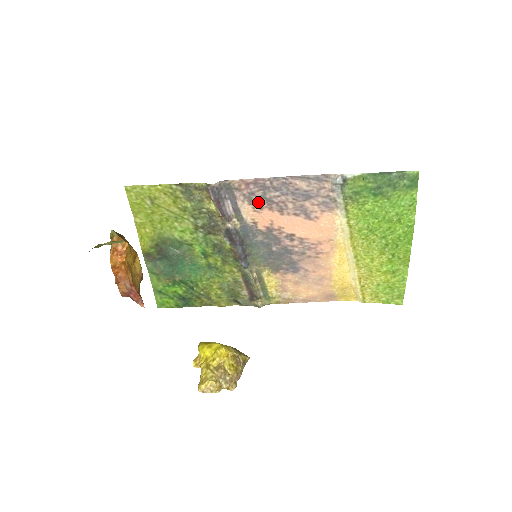
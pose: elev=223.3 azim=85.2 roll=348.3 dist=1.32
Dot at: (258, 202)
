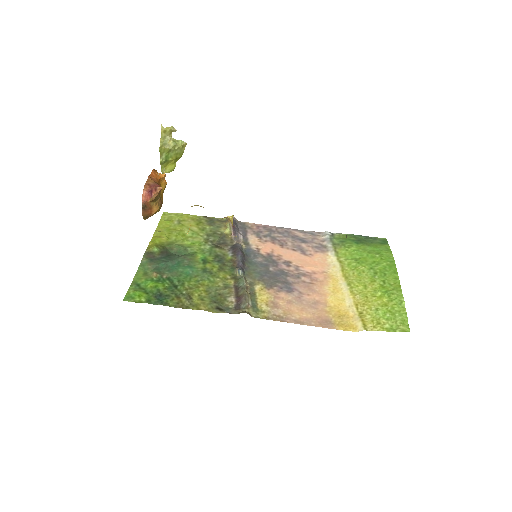
Dot at: (264, 237)
